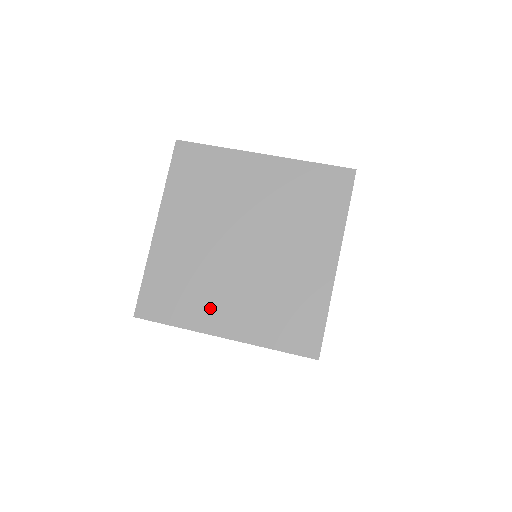
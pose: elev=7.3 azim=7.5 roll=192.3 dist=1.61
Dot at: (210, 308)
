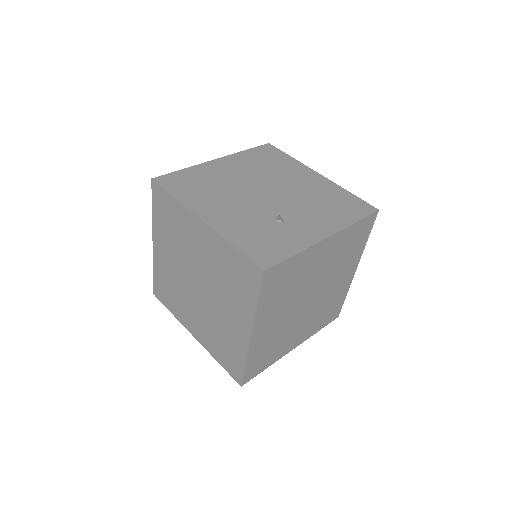
Dot at: (288, 343)
